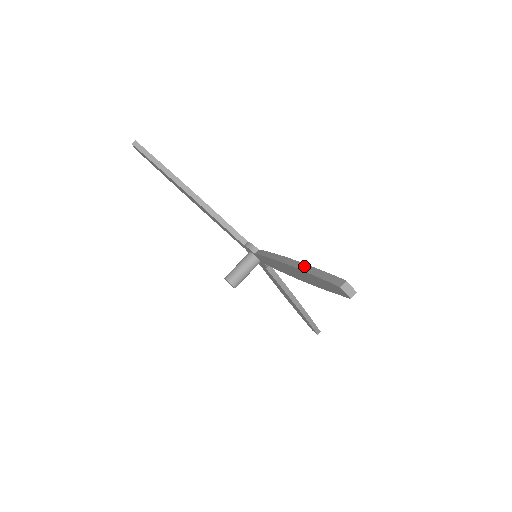
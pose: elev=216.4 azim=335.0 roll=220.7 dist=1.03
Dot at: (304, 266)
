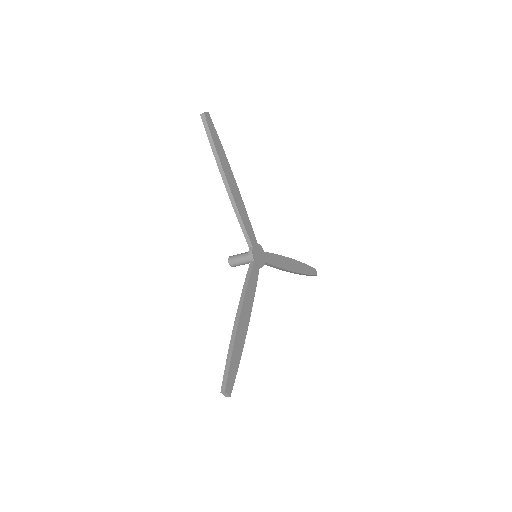
Dot at: (232, 343)
